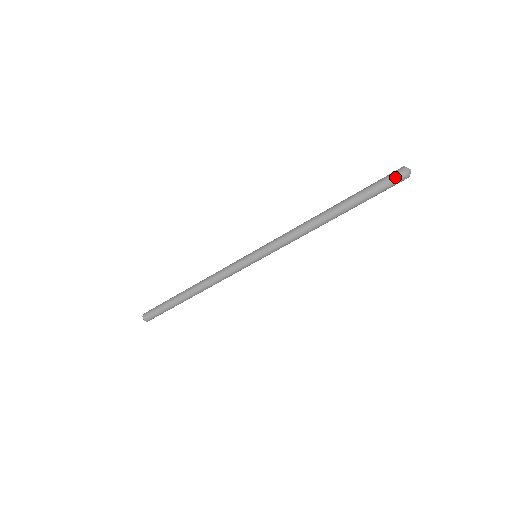
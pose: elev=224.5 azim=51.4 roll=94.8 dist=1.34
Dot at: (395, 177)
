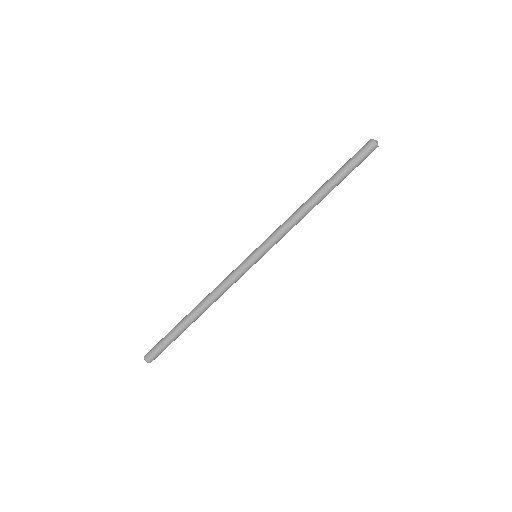
Dot at: (365, 147)
